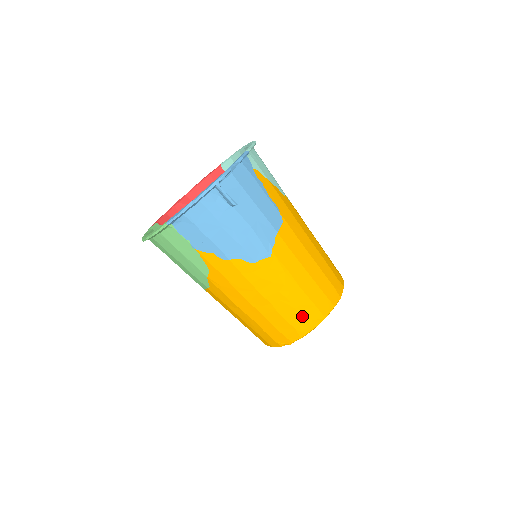
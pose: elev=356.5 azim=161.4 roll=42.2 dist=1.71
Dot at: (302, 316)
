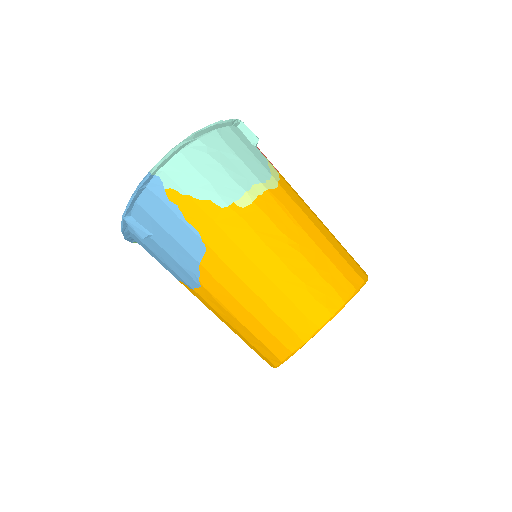
Dot at: (258, 350)
